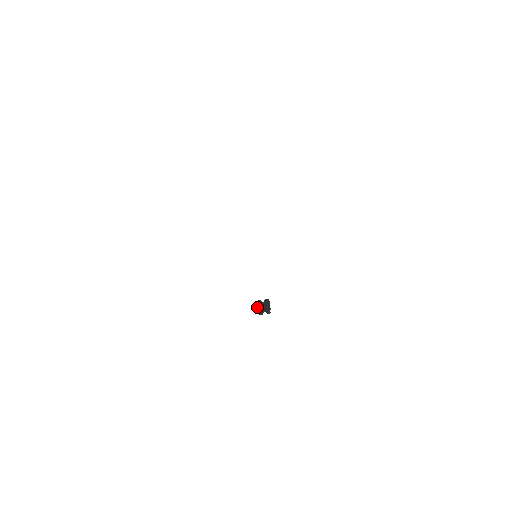
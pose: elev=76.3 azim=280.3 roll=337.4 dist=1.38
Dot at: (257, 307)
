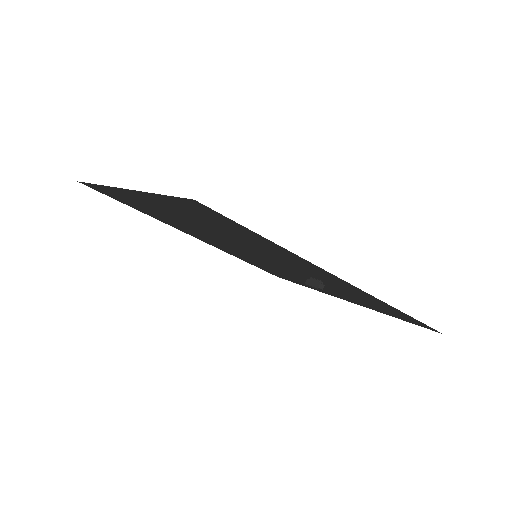
Dot at: occluded
